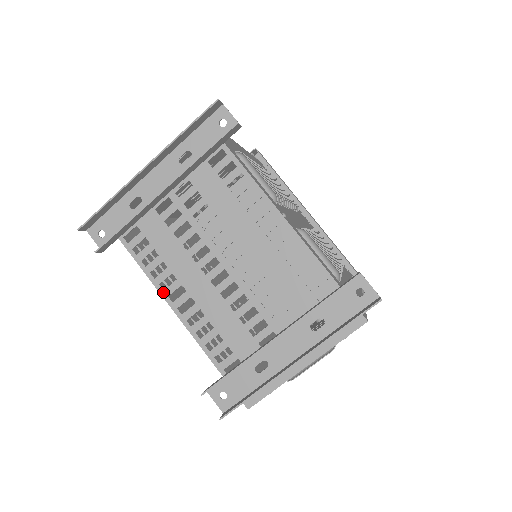
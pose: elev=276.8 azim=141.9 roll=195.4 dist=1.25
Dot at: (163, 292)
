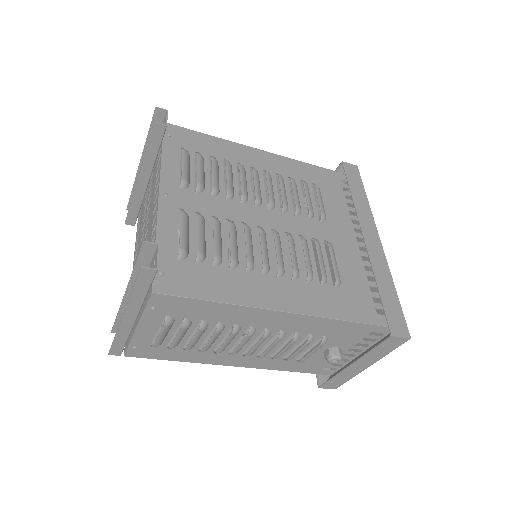
Dot at: (134, 255)
